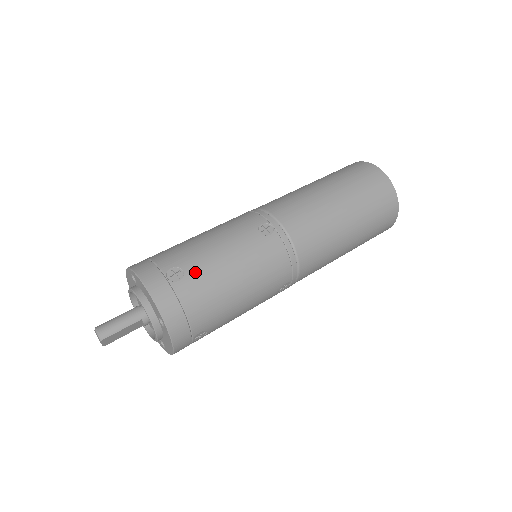
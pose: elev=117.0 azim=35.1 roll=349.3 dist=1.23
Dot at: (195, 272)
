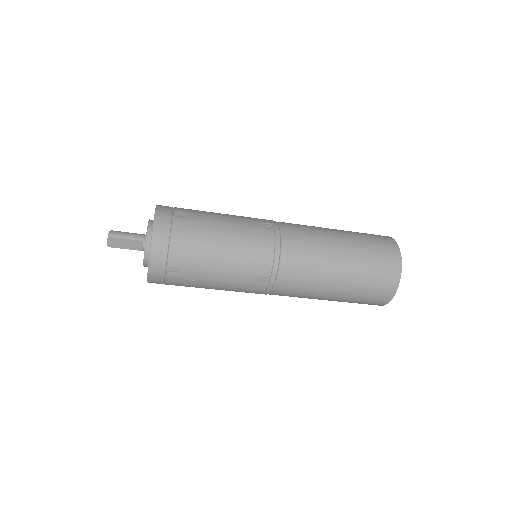
Dot at: (195, 220)
